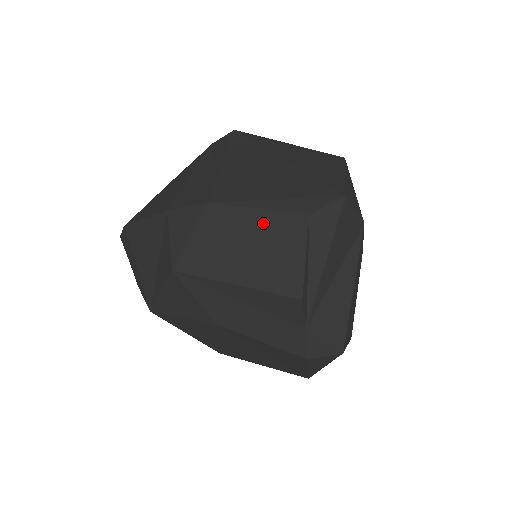
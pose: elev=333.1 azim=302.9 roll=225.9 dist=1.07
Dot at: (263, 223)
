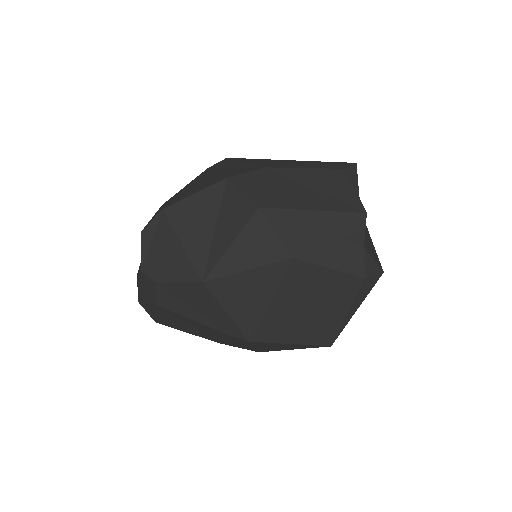
Dot at: (315, 175)
